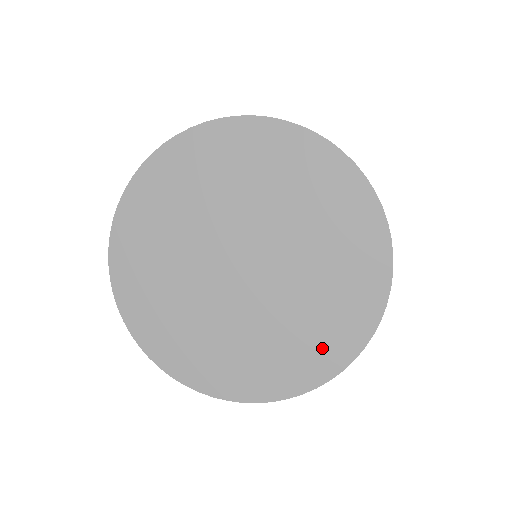
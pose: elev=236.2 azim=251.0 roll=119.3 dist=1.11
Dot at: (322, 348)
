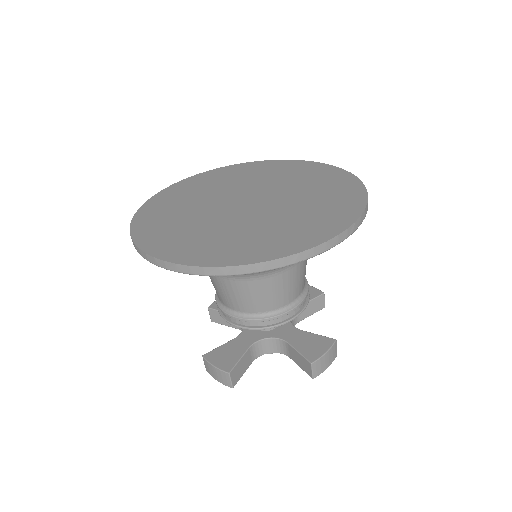
Dot at: (297, 236)
